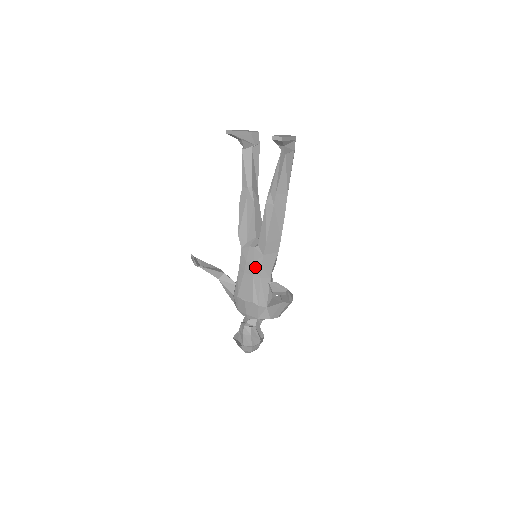
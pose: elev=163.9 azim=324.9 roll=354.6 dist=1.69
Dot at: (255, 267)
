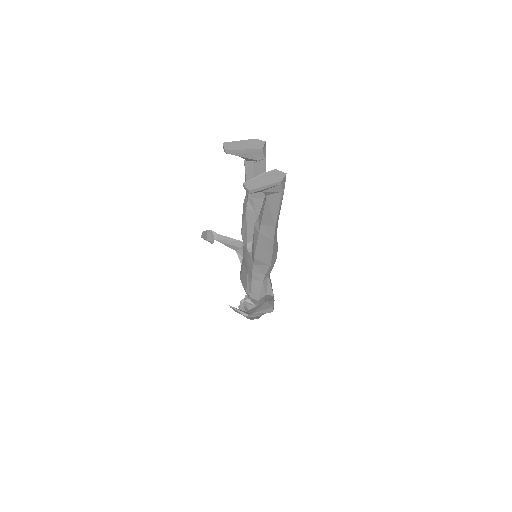
Dot at: (249, 268)
